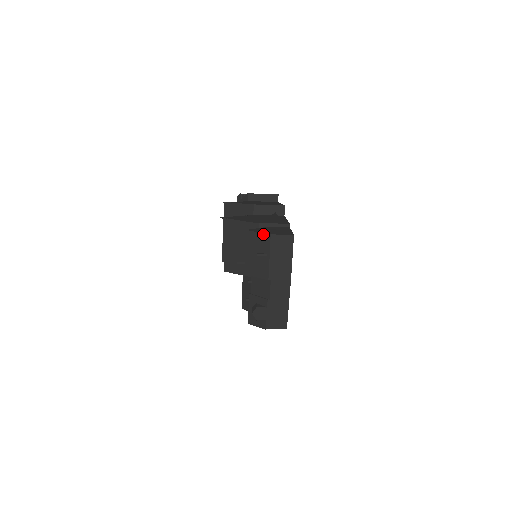
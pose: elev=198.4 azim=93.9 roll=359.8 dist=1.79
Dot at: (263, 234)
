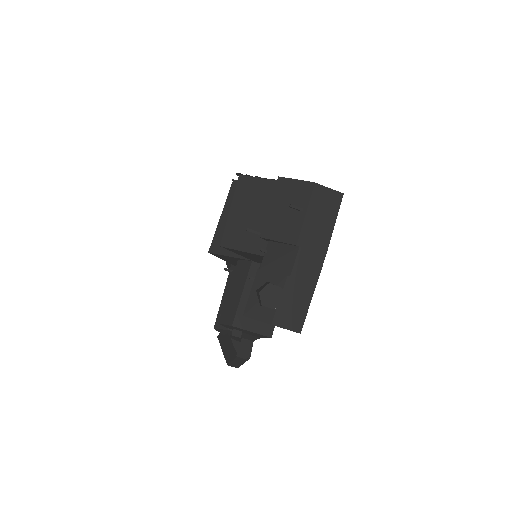
Dot at: (303, 182)
